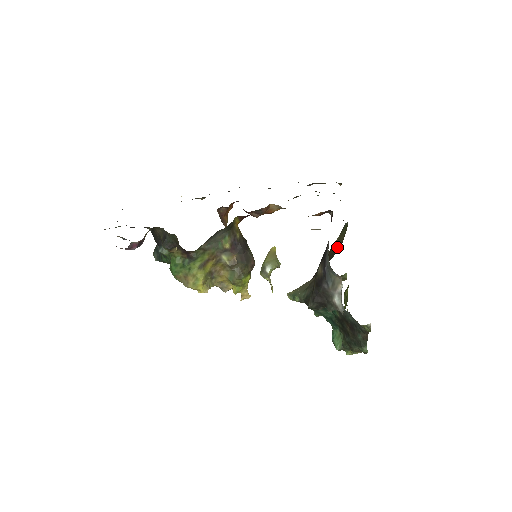
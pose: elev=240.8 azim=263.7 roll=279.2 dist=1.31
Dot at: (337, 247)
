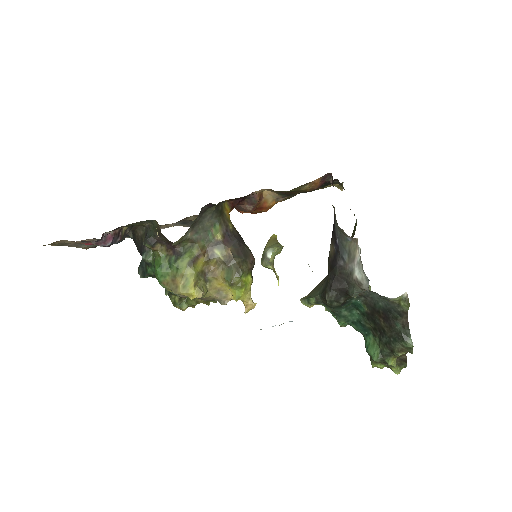
Dot at: occluded
